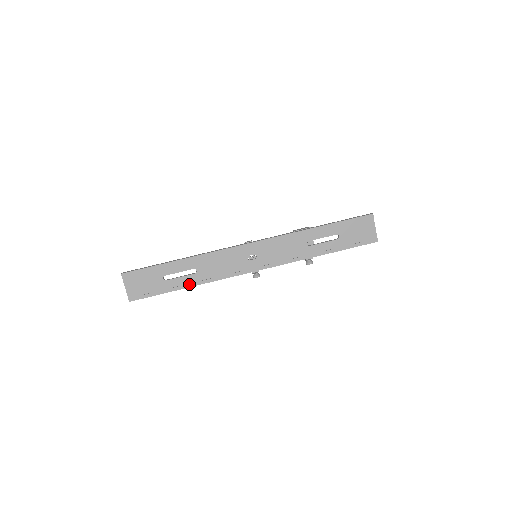
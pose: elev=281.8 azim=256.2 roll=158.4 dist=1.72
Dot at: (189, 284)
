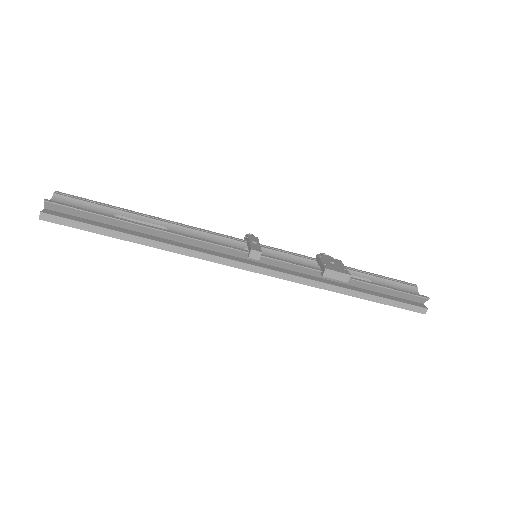
Dot at: occluded
